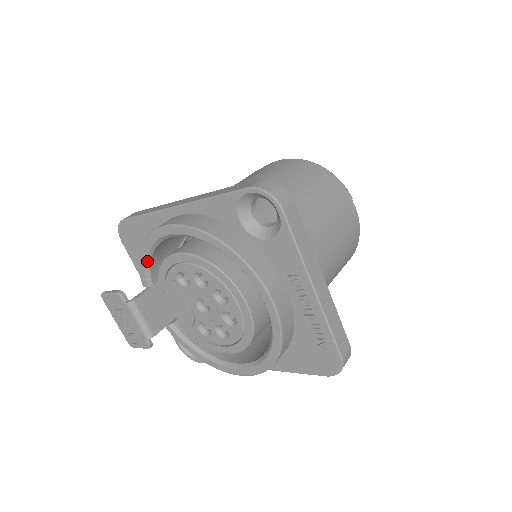
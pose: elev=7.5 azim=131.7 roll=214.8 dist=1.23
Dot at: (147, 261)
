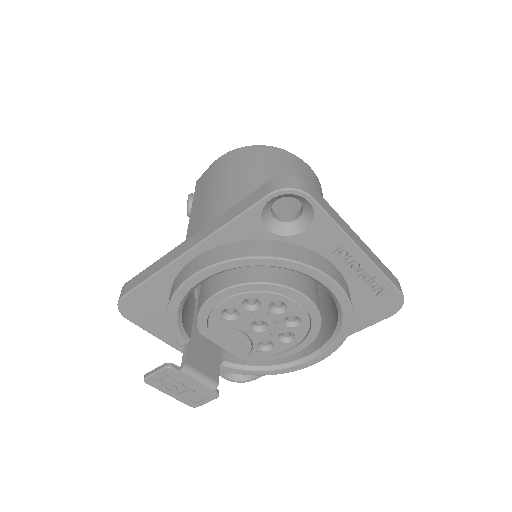
Dot at: (178, 320)
